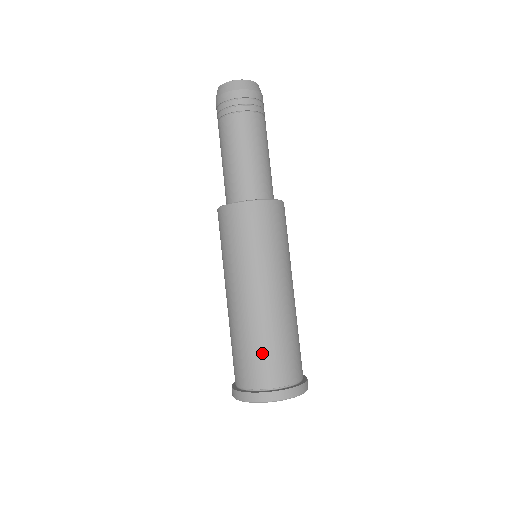
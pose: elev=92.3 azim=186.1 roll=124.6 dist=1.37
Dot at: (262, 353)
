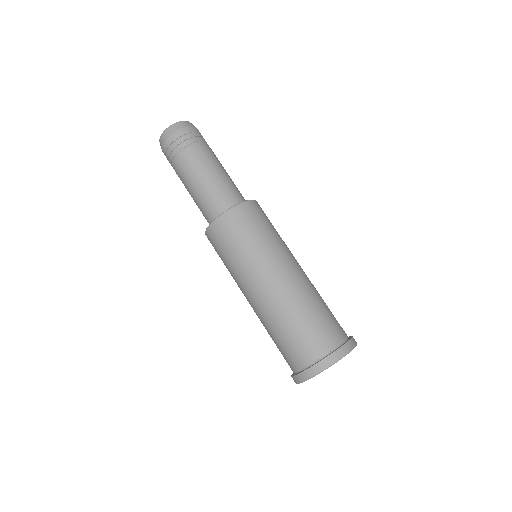
Dot at: (305, 327)
